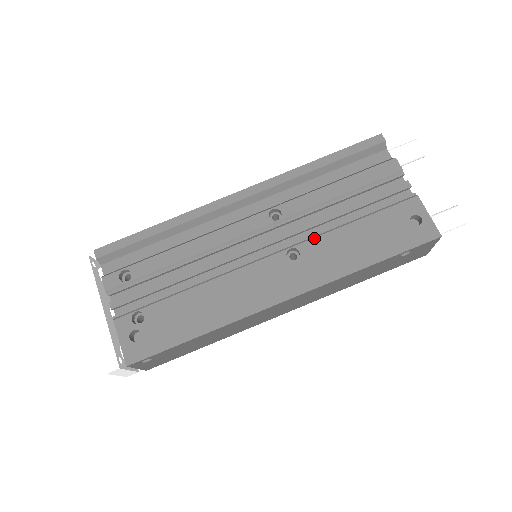
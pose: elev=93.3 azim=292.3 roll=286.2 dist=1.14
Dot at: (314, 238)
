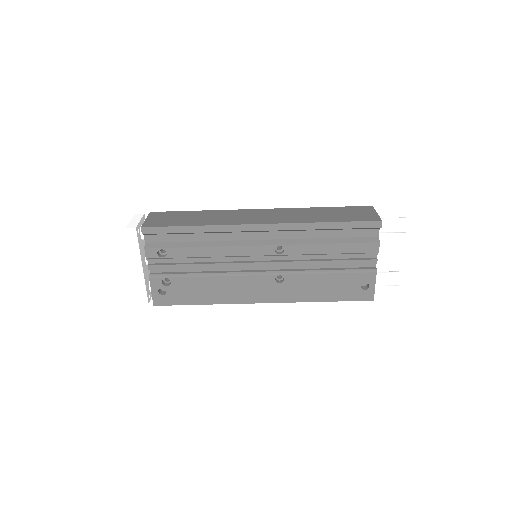
Dot at: (298, 274)
